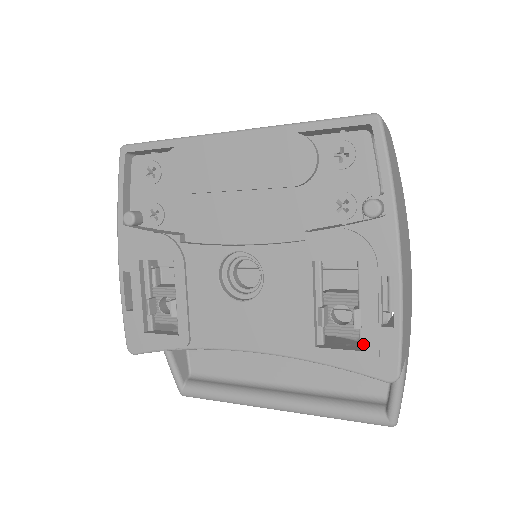
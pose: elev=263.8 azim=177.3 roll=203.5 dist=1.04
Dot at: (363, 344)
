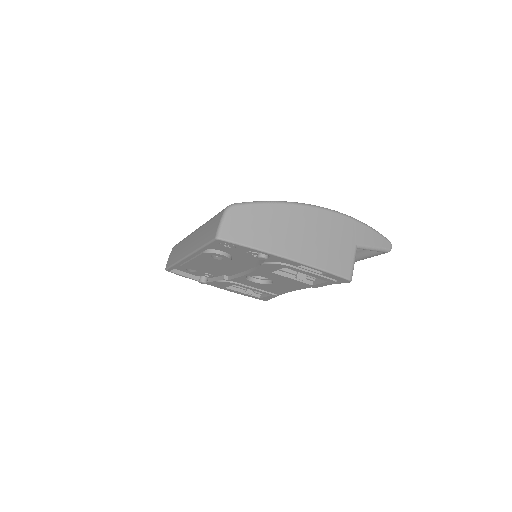
Dot at: occluded
